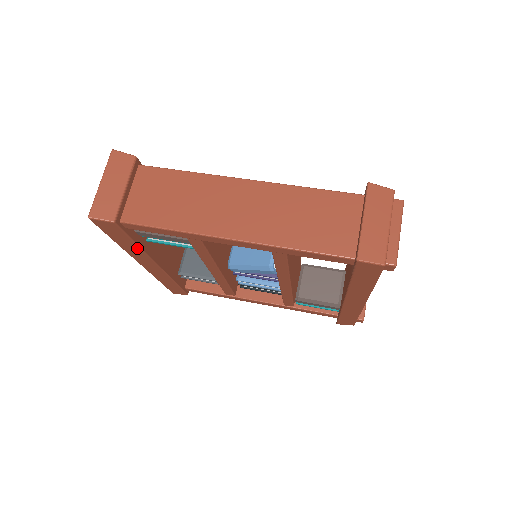
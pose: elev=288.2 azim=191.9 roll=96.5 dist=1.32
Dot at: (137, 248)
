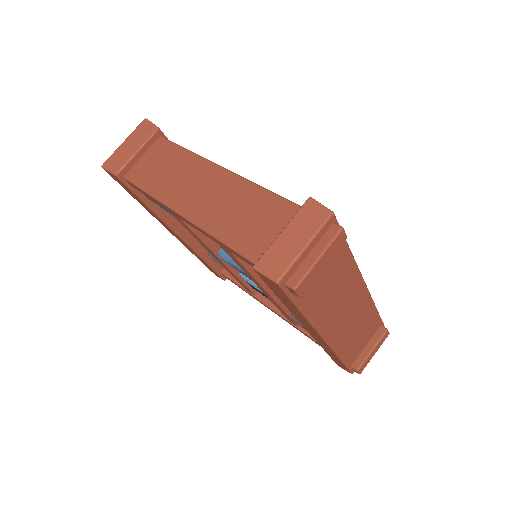
Dot at: (150, 210)
